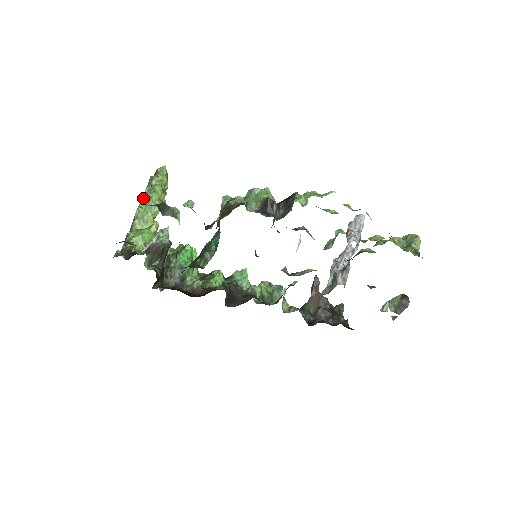
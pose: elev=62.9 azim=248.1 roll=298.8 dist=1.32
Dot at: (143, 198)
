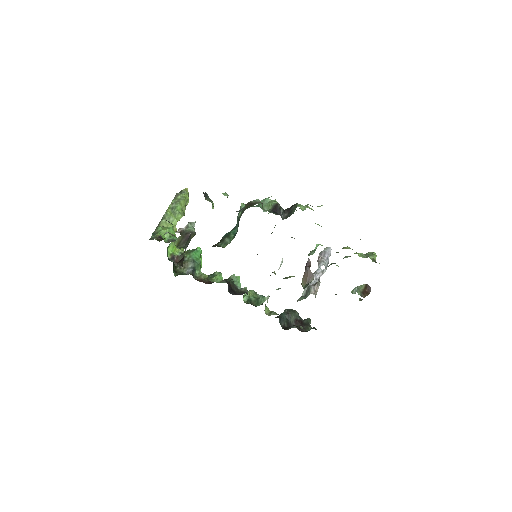
Dot at: (170, 206)
